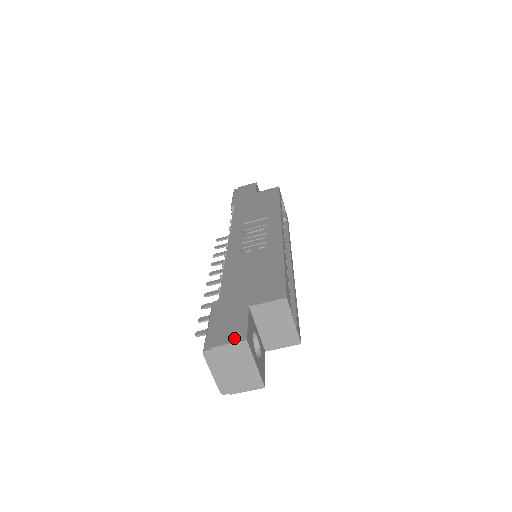
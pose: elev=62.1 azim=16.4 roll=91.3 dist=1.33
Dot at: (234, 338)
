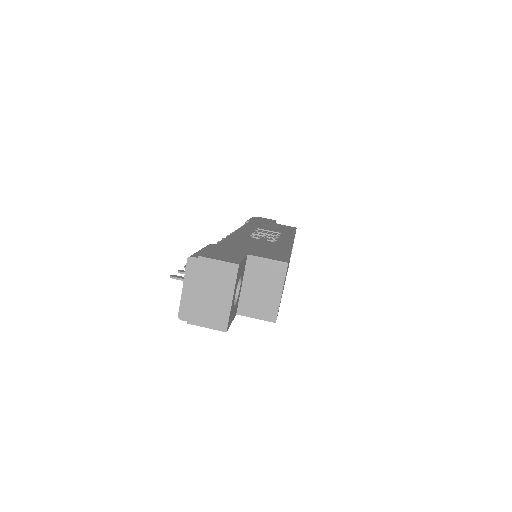
Dot at: (226, 259)
